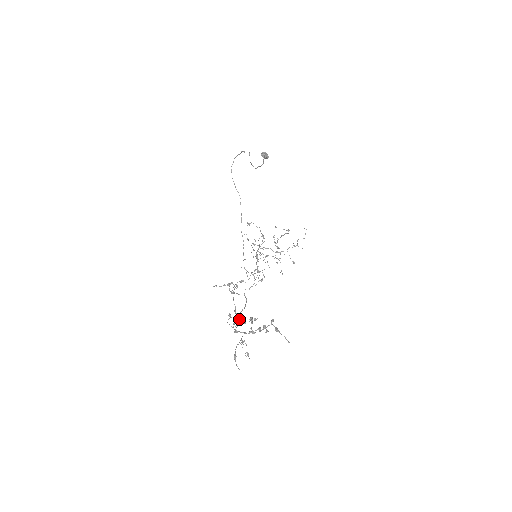
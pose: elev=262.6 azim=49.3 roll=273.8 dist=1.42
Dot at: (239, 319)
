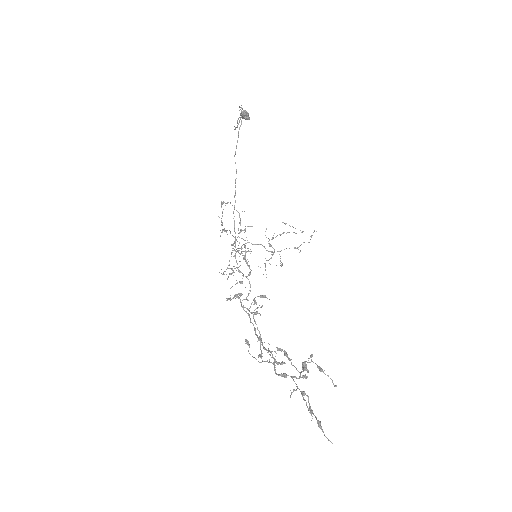
Dot at: (271, 352)
